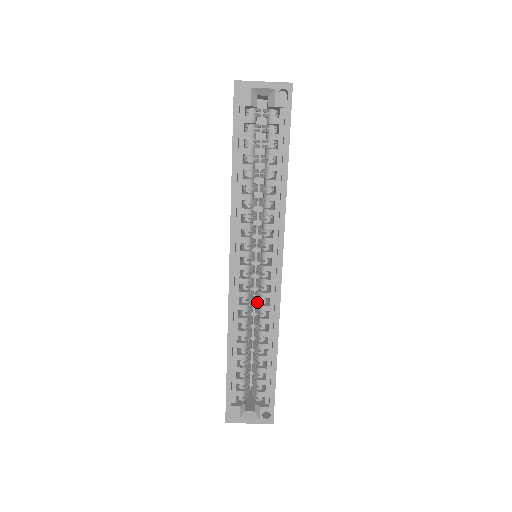
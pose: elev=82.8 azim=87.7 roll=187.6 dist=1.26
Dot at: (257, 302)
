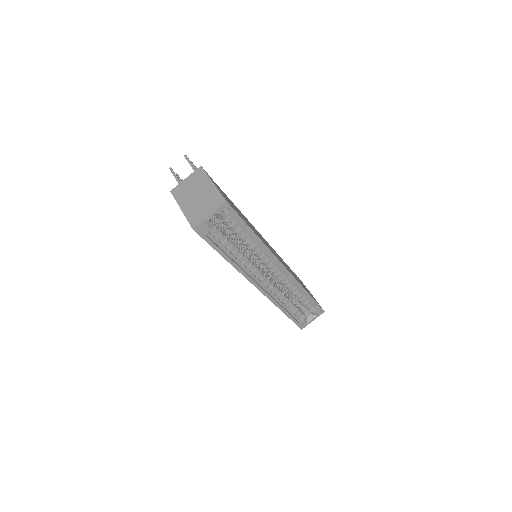
Dot at: occluded
